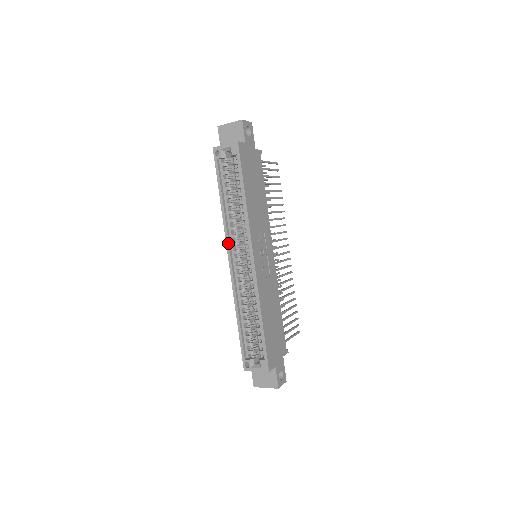
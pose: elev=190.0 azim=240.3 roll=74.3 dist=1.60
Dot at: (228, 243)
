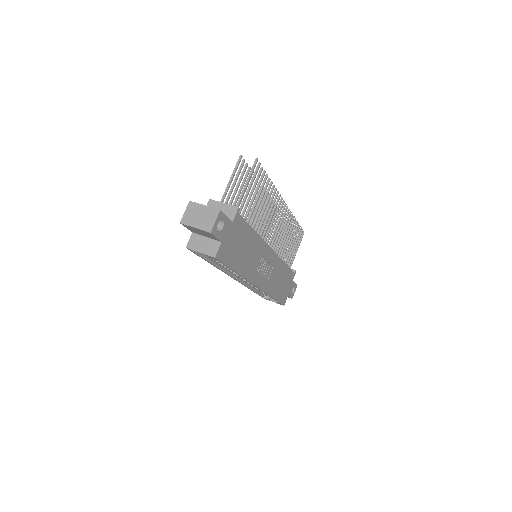
Dot at: occluded
